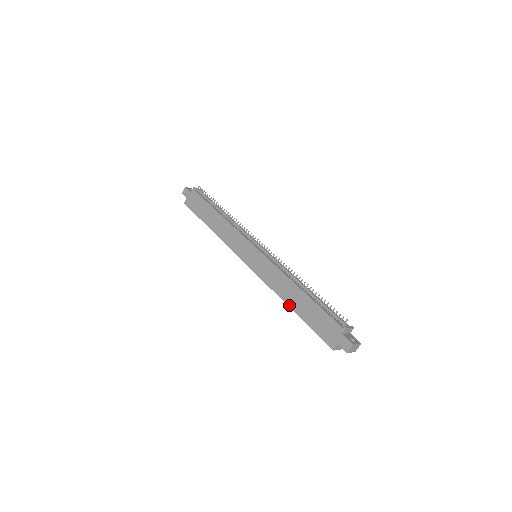
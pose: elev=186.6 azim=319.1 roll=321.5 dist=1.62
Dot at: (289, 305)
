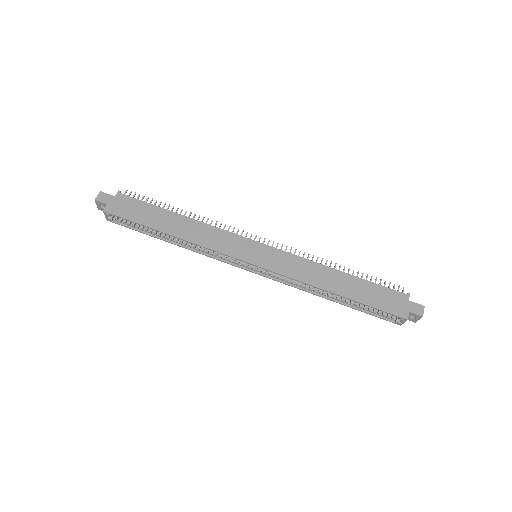
Dot at: (334, 292)
